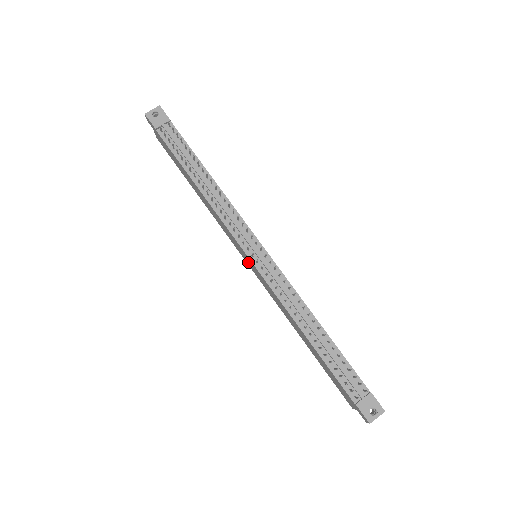
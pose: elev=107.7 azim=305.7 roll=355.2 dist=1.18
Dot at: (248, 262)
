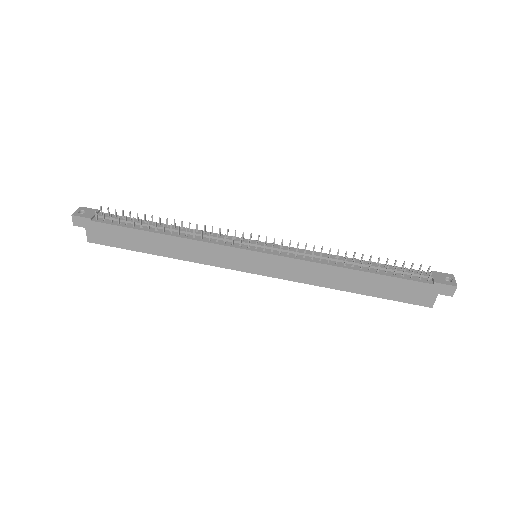
Dot at: (253, 266)
